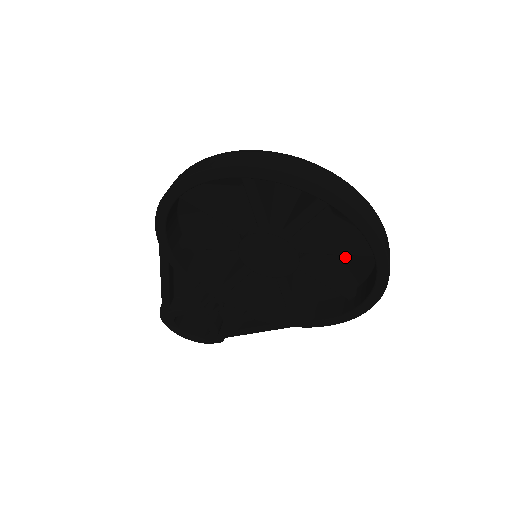
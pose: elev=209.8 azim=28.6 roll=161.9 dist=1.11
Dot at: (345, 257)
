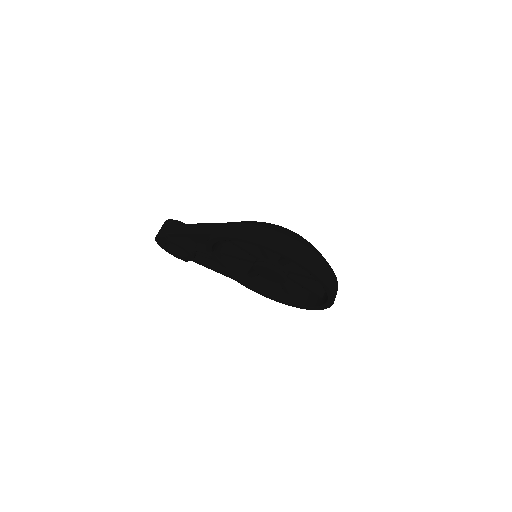
Dot at: occluded
